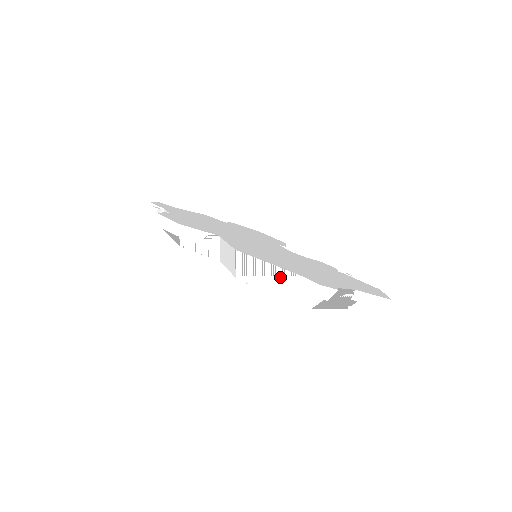
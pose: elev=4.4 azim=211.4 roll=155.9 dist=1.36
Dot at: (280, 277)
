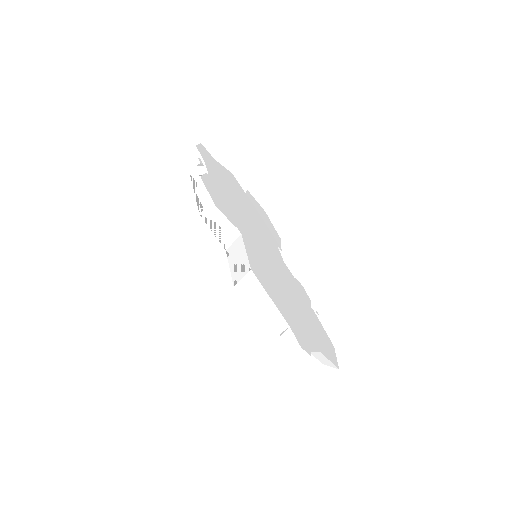
Dot at: (272, 315)
